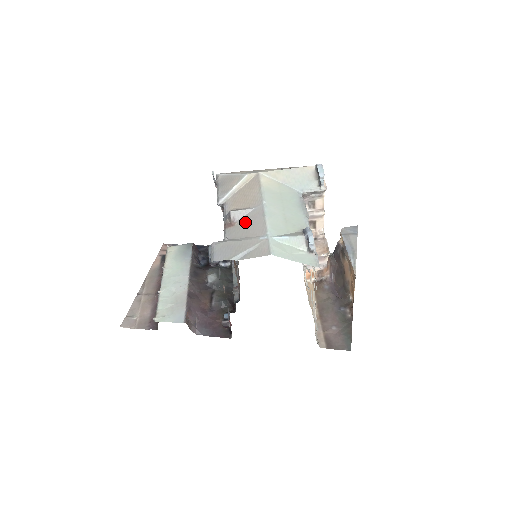
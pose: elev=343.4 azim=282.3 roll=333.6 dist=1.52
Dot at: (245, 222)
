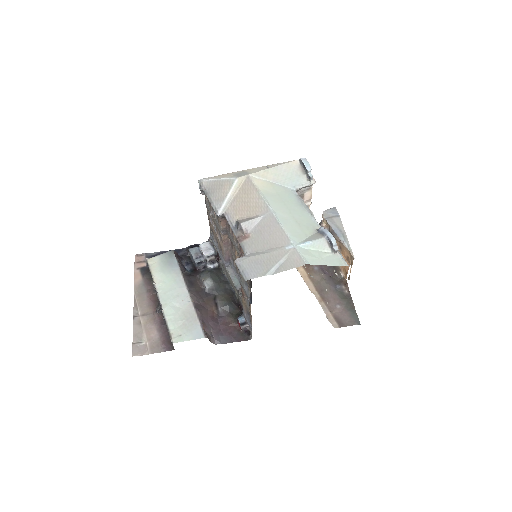
Dot at: (260, 232)
